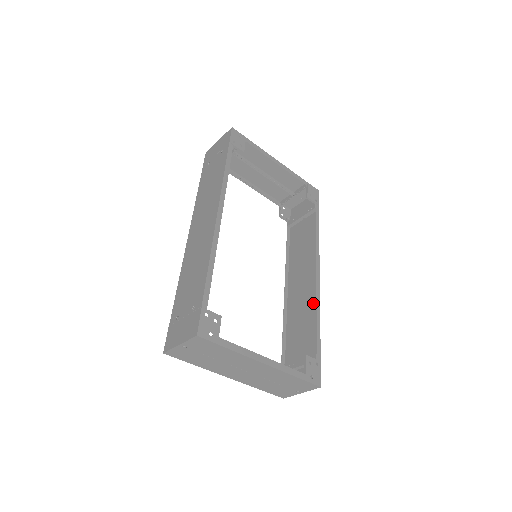
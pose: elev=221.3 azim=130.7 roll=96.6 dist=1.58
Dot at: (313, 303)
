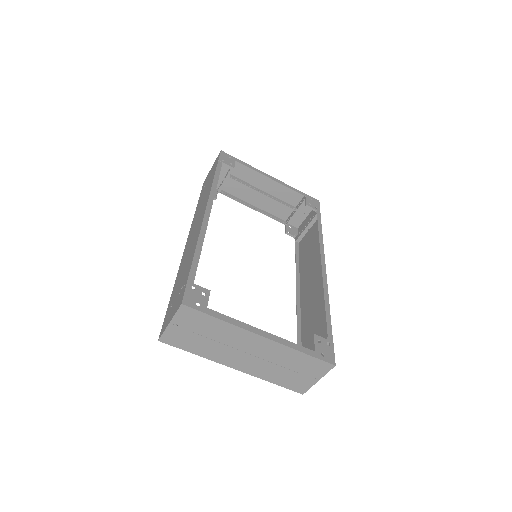
Dot at: (322, 294)
